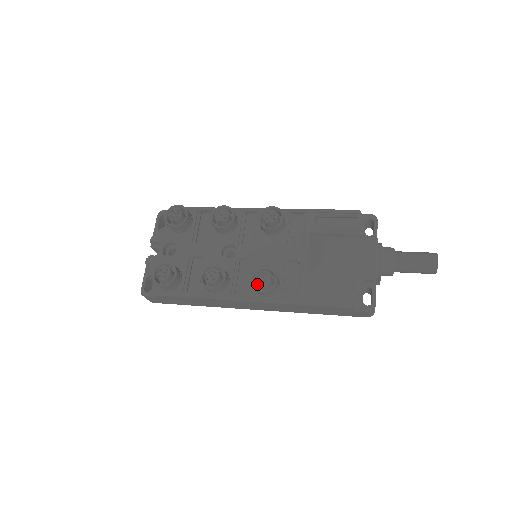
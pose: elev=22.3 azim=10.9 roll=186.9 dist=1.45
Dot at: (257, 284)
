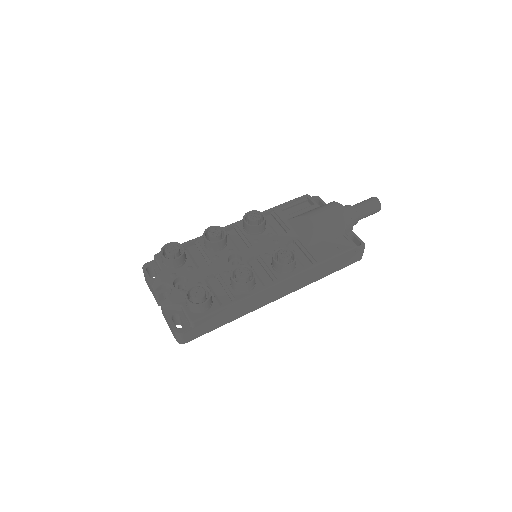
Dot at: (282, 263)
